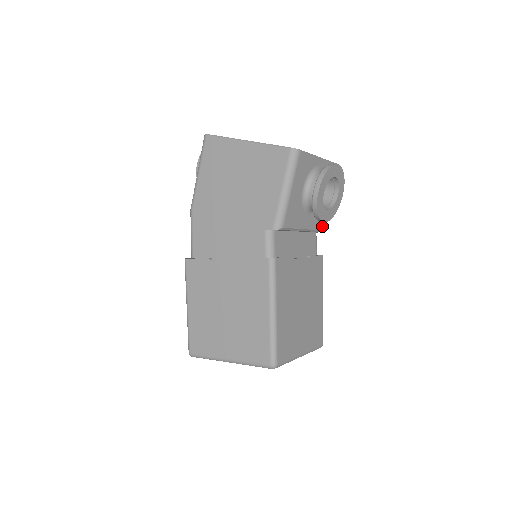
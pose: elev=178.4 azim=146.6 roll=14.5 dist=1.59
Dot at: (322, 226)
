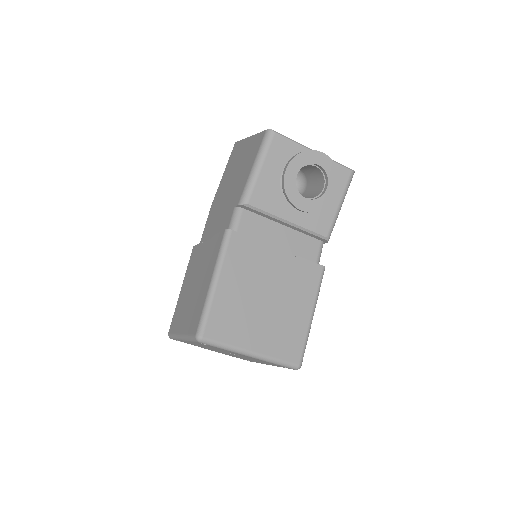
Dot at: (323, 231)
